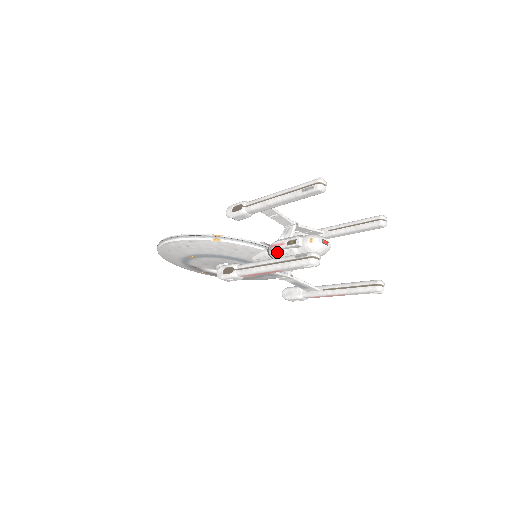
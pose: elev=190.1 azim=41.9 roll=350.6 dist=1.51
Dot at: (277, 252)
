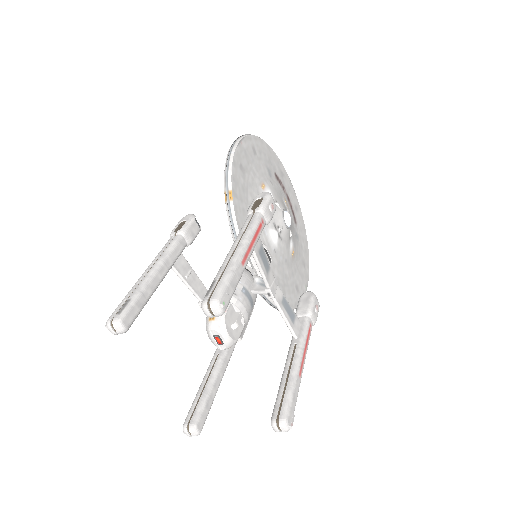
Dot at: occluded
